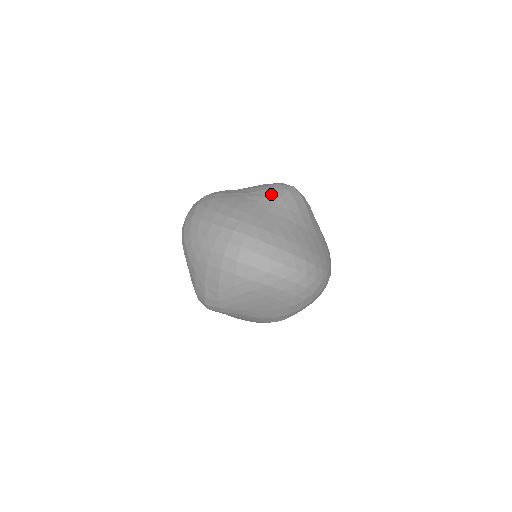
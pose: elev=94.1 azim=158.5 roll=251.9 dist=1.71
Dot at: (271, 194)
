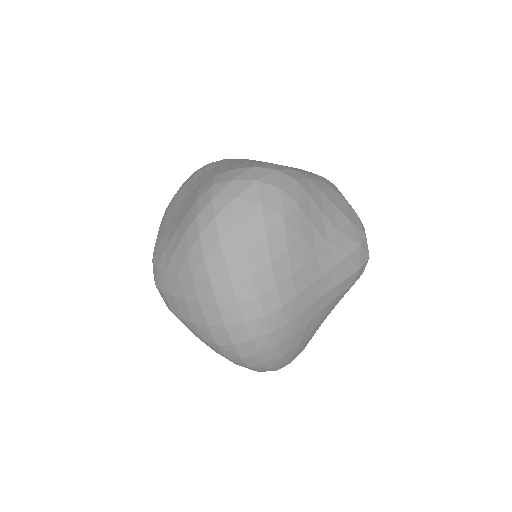
Dot at: (343, 267)
